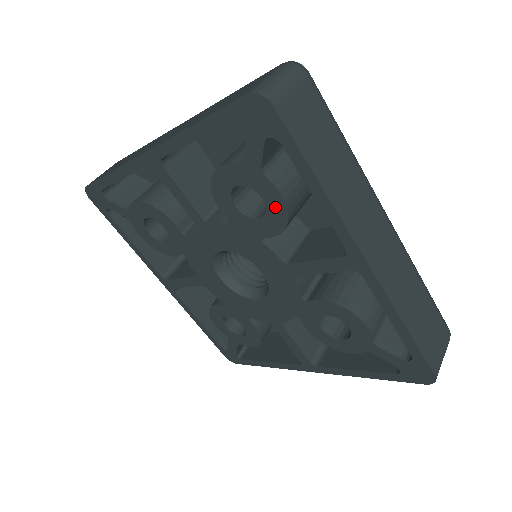
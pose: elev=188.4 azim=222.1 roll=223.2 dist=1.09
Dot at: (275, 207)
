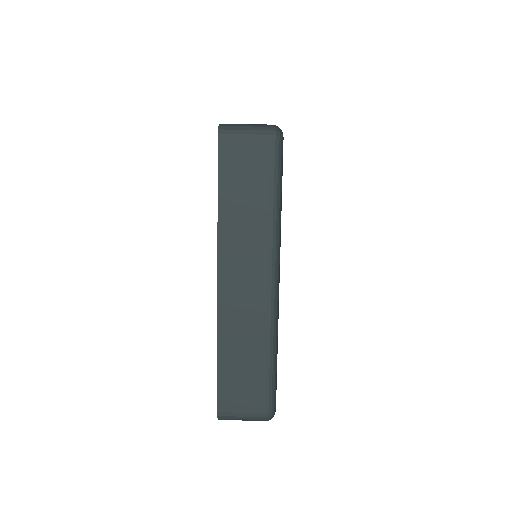
Dot at: occluded
